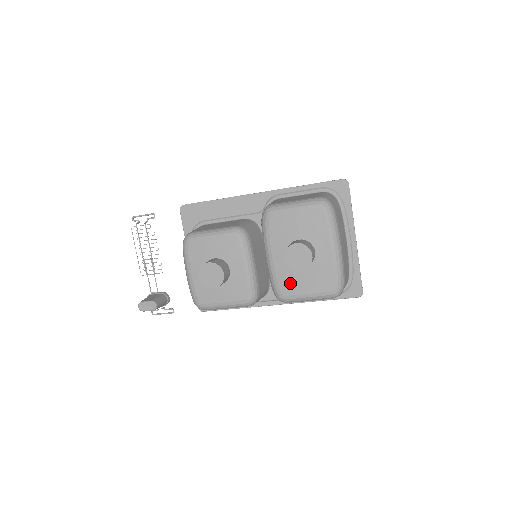
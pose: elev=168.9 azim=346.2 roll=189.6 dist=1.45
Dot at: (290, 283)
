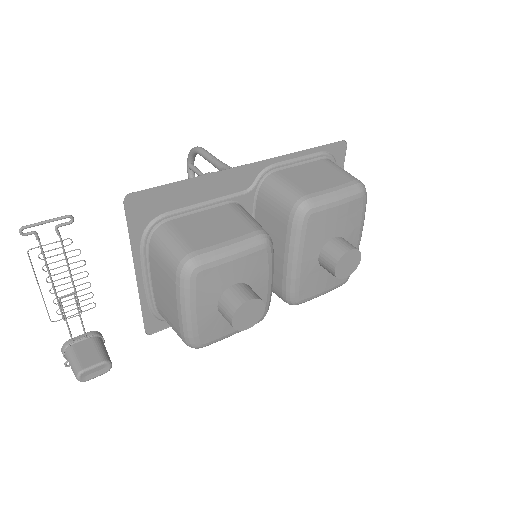
Dot at: (312, 286)
